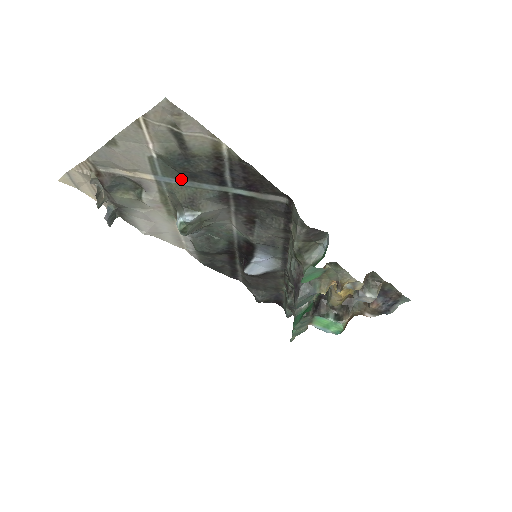
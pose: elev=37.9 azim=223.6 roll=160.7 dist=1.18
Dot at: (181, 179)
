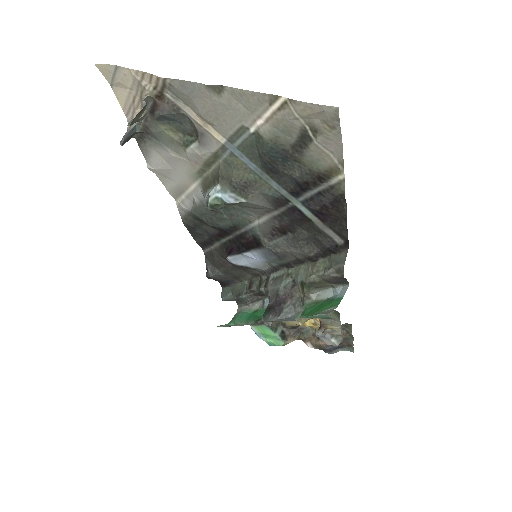
Dot at: (255, 163)
